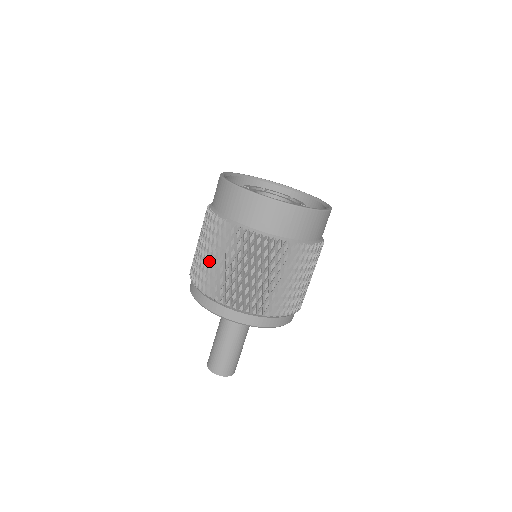
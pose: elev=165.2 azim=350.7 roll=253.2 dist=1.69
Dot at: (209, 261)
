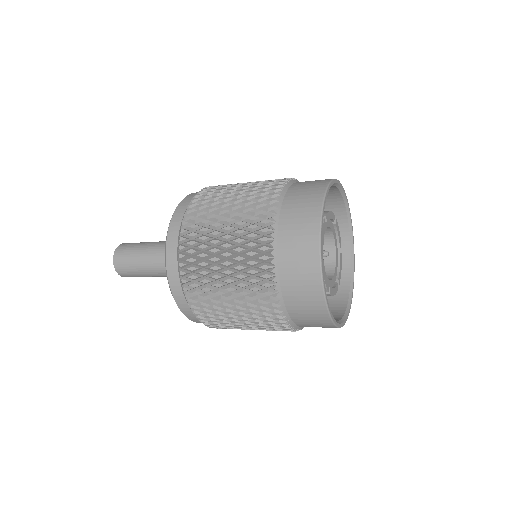
Dot at: (216, 252)
